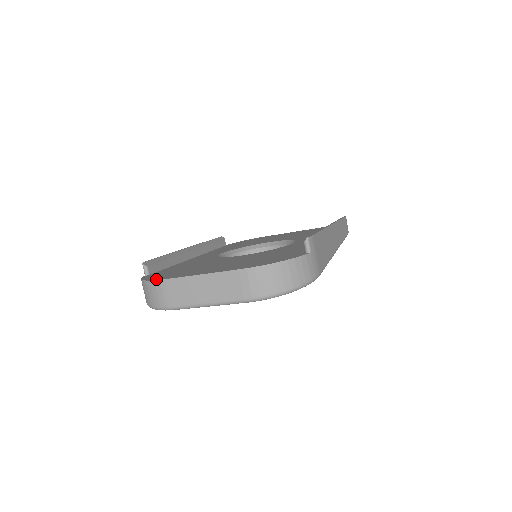
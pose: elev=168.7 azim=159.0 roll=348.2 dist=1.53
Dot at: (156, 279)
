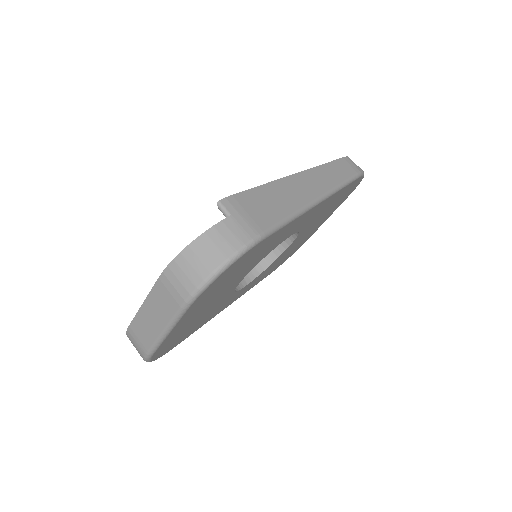
Dot at: occluded
